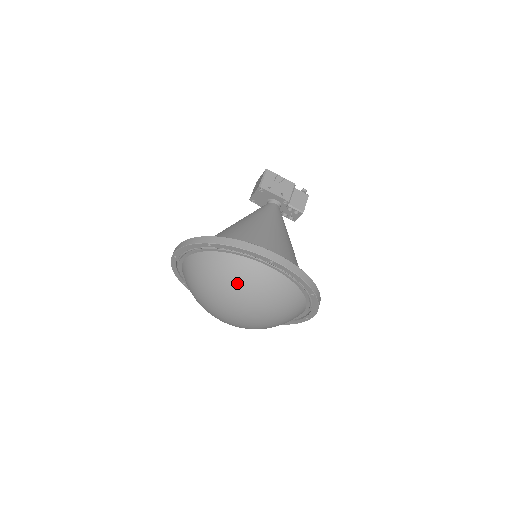
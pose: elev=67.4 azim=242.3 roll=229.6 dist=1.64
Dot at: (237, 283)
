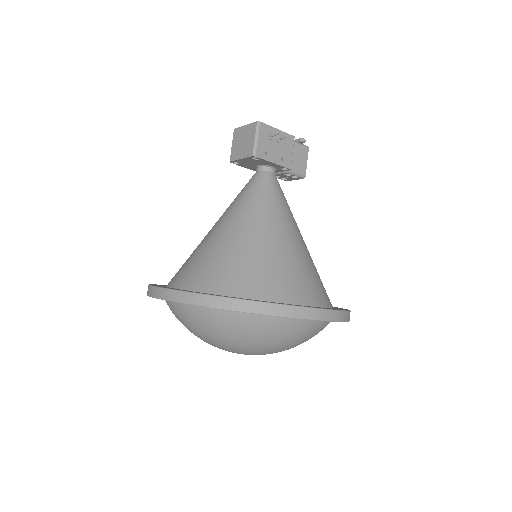
Dot at: (268, 341)
